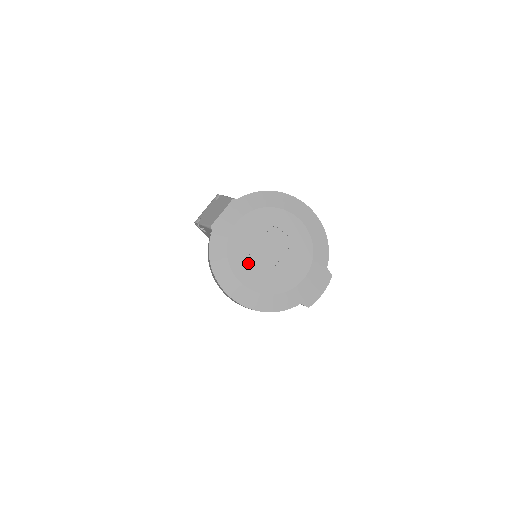
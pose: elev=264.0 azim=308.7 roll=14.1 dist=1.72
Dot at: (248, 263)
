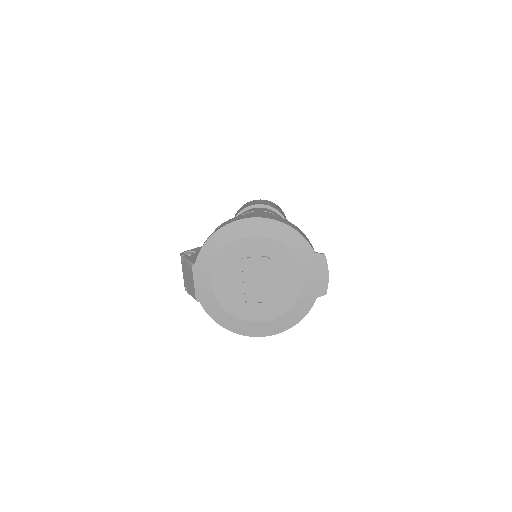
Dot at: (248, 305)
